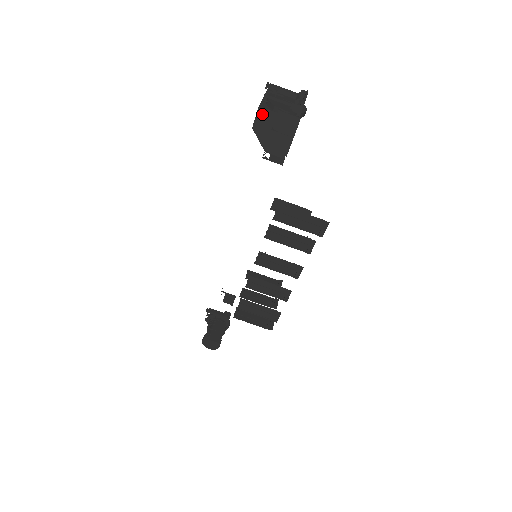
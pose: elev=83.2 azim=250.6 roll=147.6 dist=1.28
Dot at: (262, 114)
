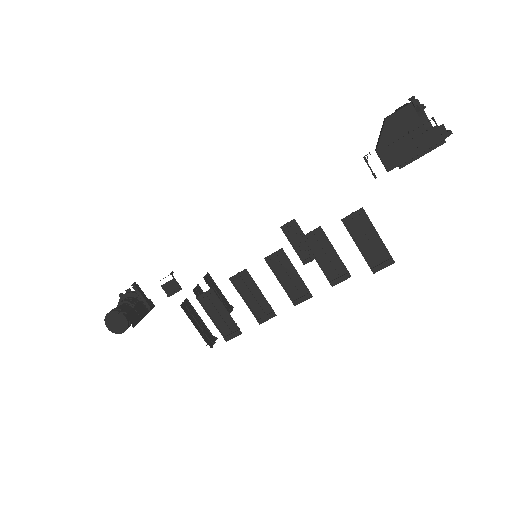
Dot at: (407, 113)
